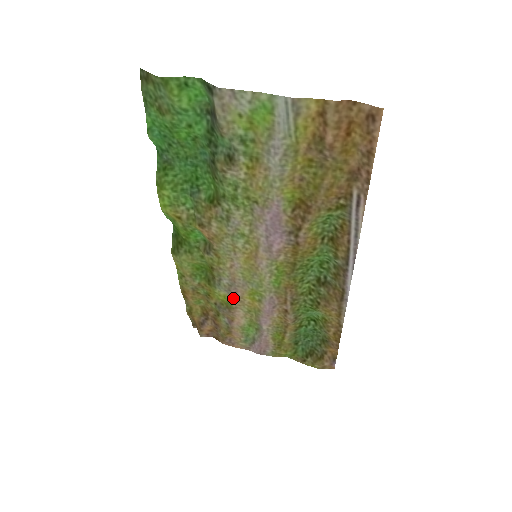
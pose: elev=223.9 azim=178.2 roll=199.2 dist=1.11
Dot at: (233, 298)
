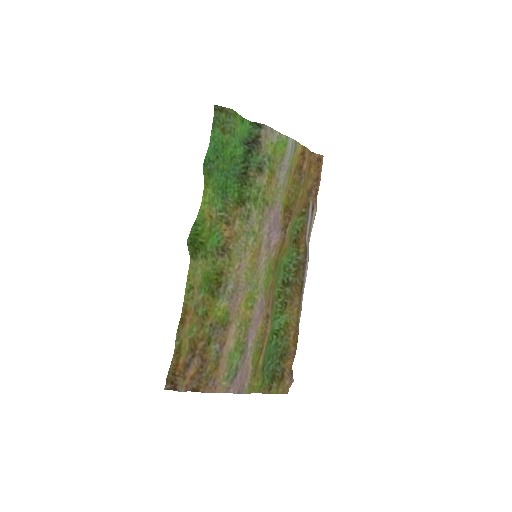
Dot at: (232, 309)
